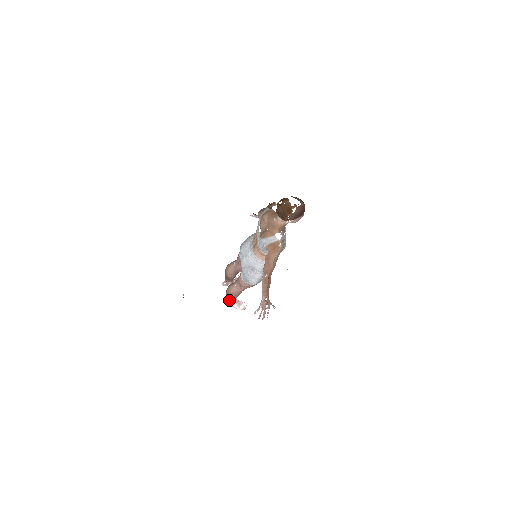
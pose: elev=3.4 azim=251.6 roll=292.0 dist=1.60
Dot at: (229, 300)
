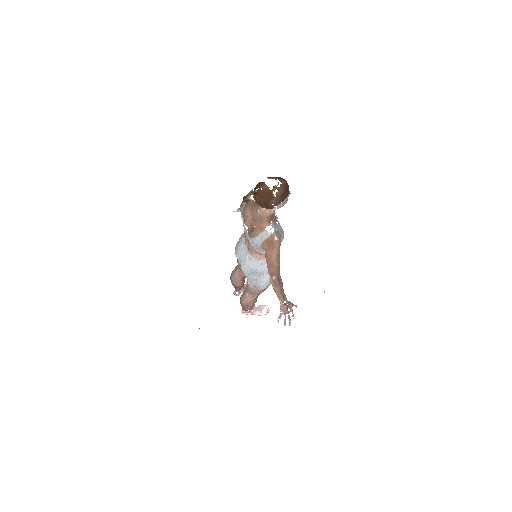
Dot at: occluded
